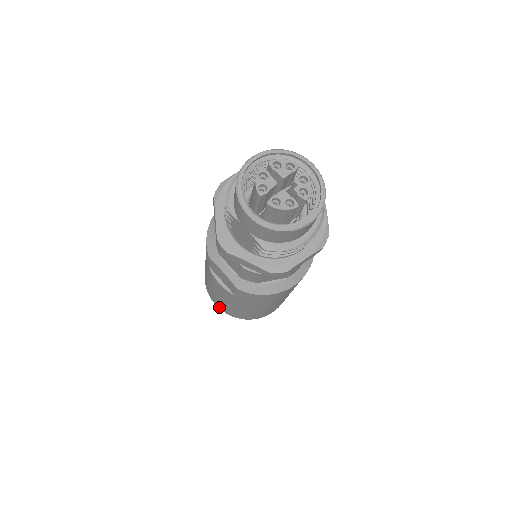
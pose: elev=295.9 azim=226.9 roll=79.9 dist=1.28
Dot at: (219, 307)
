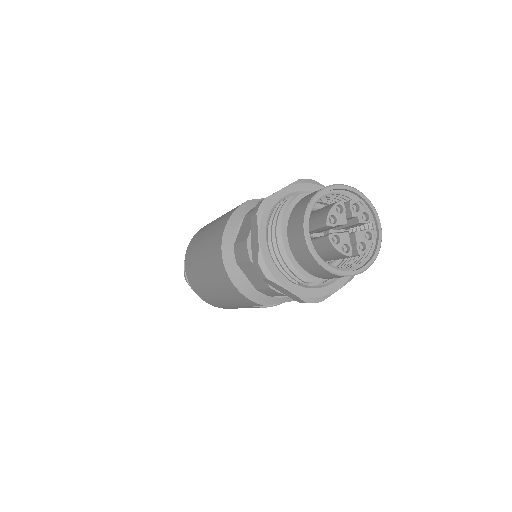
Dot at: occluded
